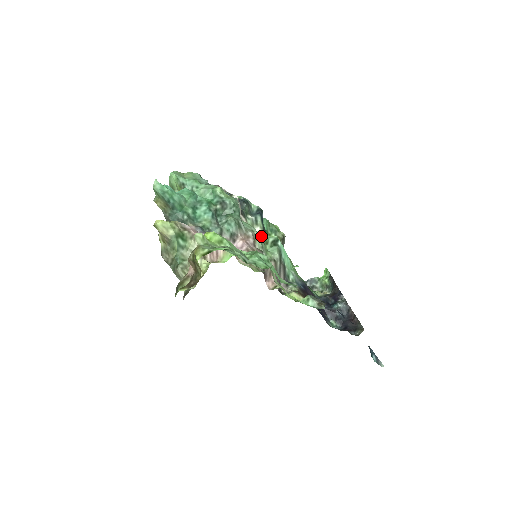
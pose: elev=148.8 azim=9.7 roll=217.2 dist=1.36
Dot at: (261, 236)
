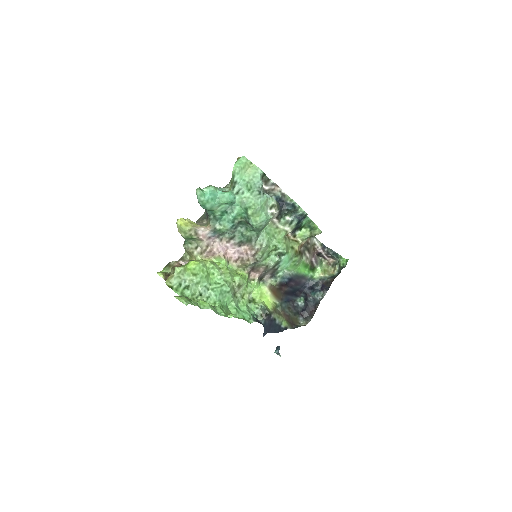
Dot at: (271, 247)
